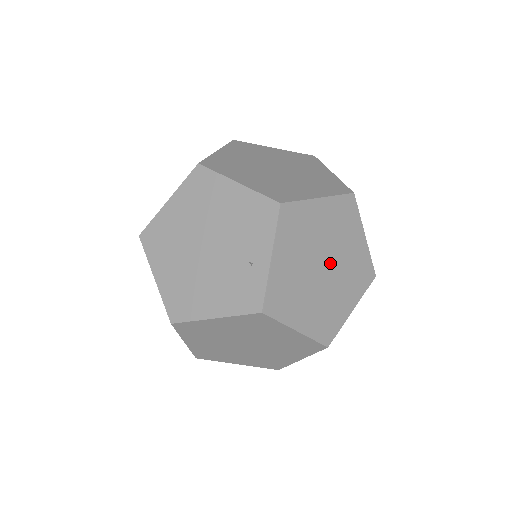
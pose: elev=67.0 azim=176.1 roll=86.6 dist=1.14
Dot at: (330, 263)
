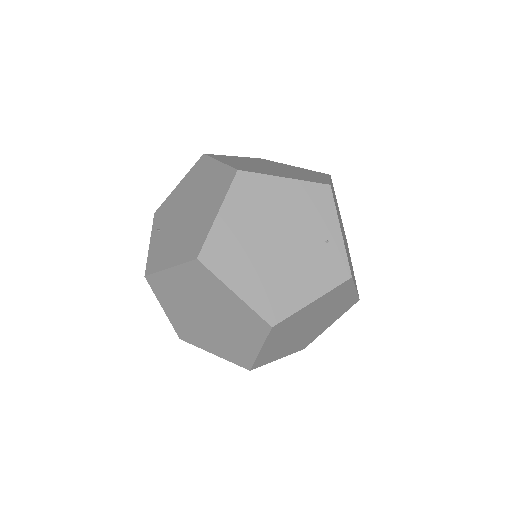
Dot at: (343, 232)
